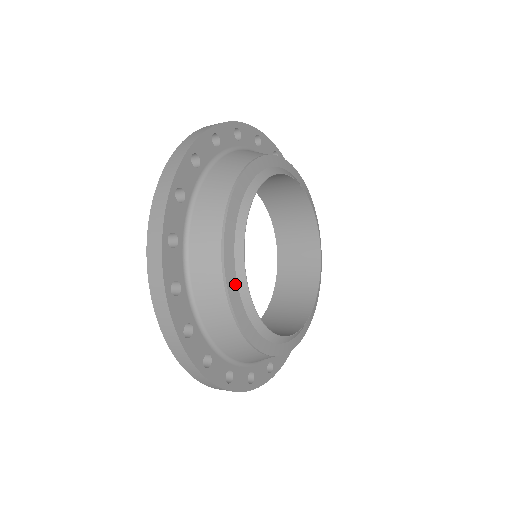
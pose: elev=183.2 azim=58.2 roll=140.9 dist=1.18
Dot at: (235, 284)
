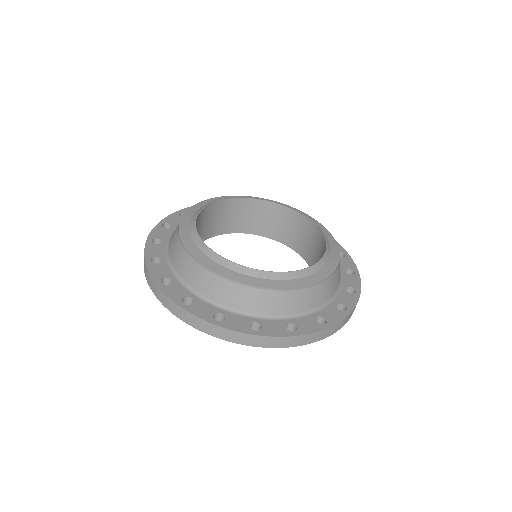
Dot at: (203, 205)
